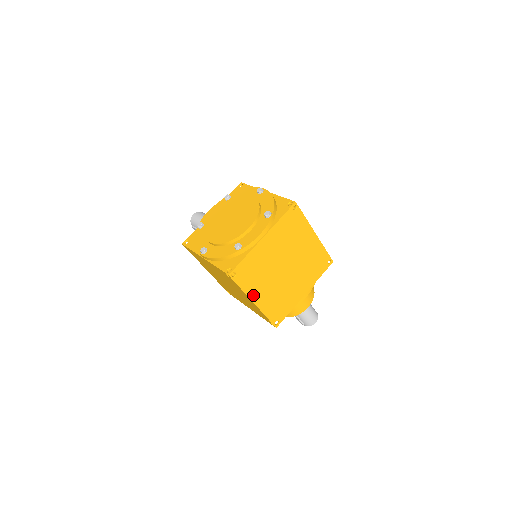
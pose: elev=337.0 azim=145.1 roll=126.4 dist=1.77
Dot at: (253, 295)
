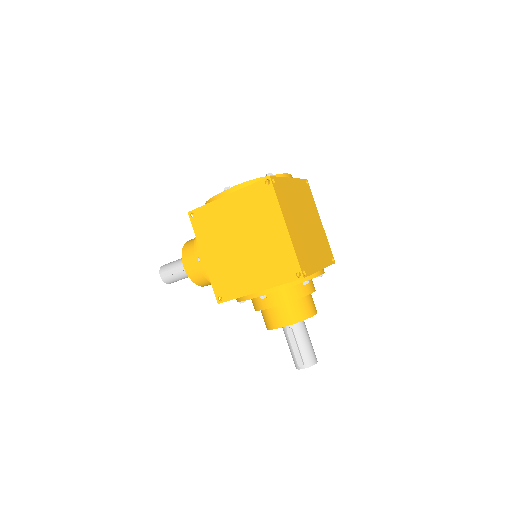
Dot at: (286, 218)
